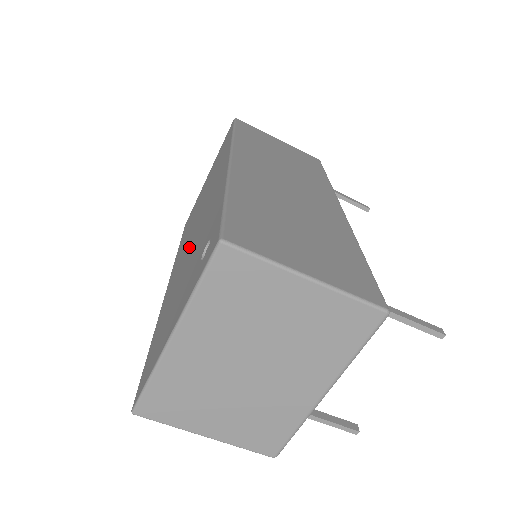
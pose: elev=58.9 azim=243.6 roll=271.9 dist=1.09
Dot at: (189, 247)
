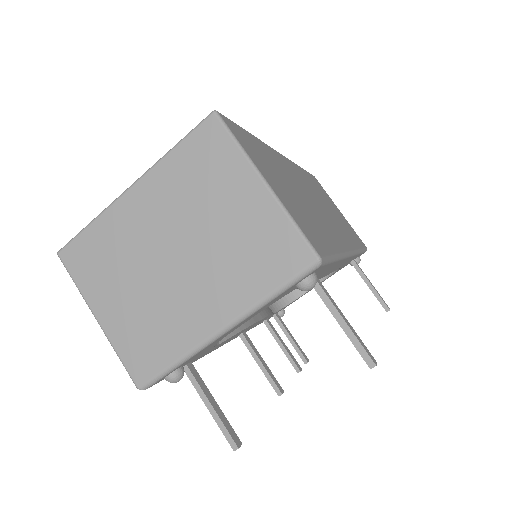
Dot at: occluded
